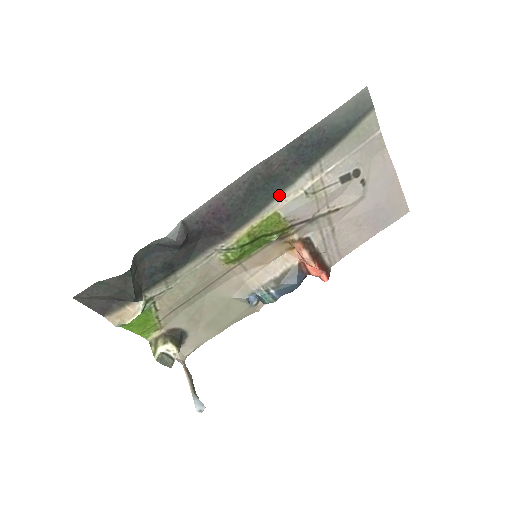
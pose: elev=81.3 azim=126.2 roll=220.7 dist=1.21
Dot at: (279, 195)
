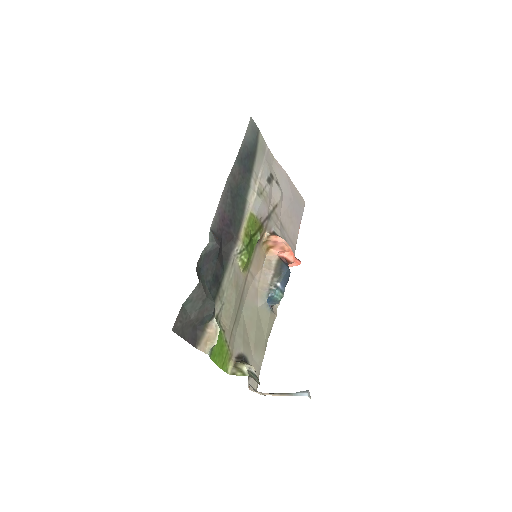
Dot at: (247, 199)
